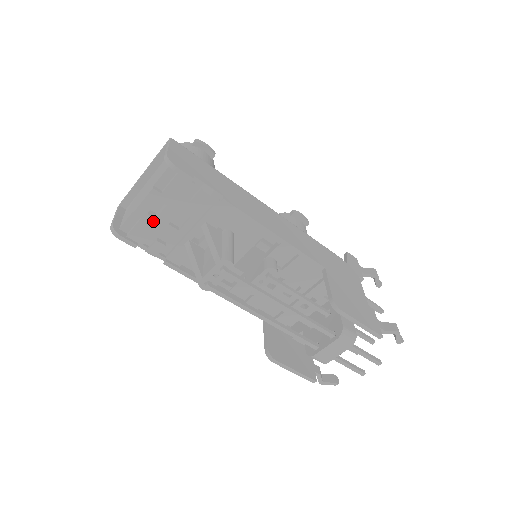
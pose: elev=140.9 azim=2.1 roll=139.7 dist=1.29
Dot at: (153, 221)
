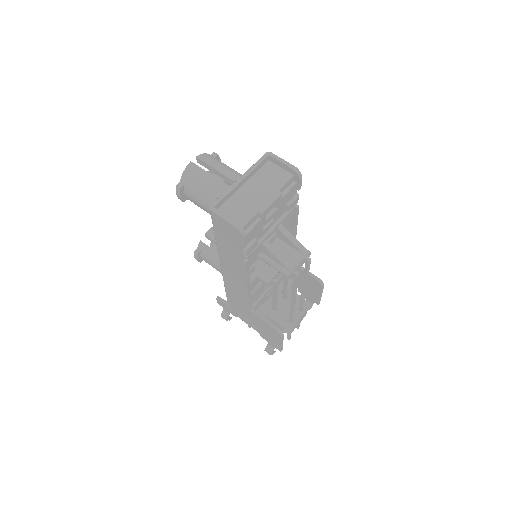
Dot at: (264, 222)
